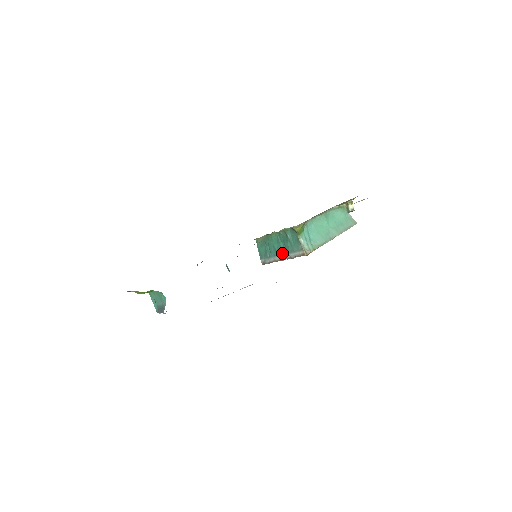
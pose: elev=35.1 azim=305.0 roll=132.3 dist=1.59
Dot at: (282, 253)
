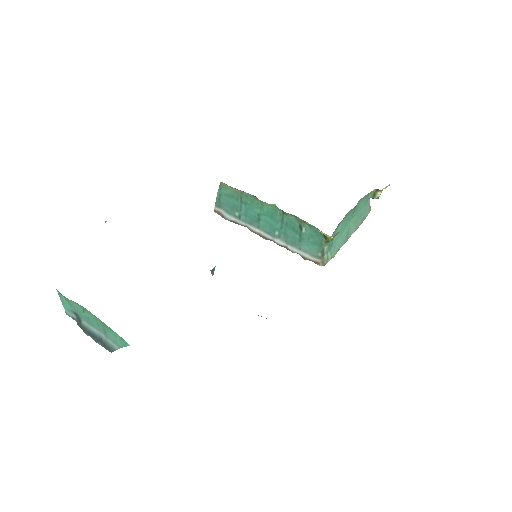
Dot at: (272, 233)
